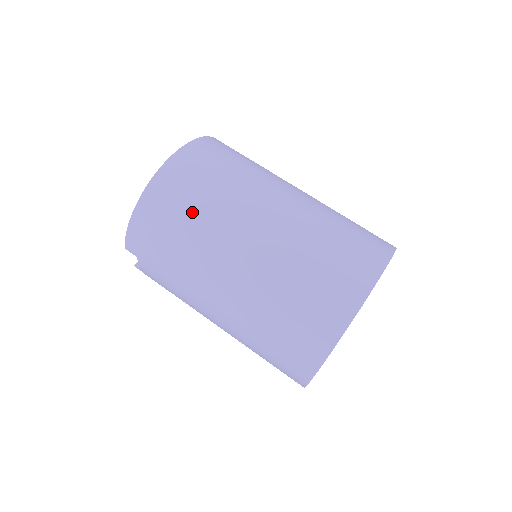
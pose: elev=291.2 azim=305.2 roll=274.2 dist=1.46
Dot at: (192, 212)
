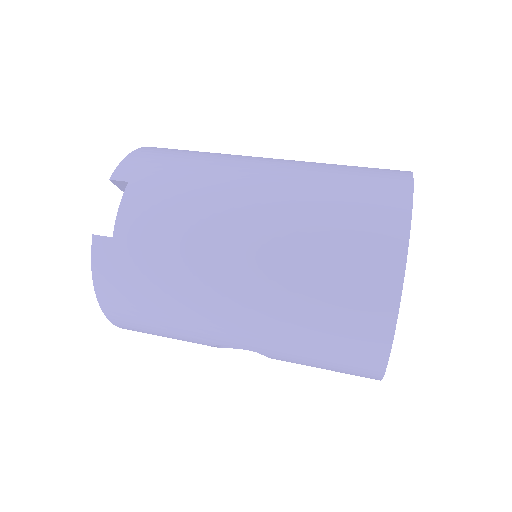
Dot at: occluded
